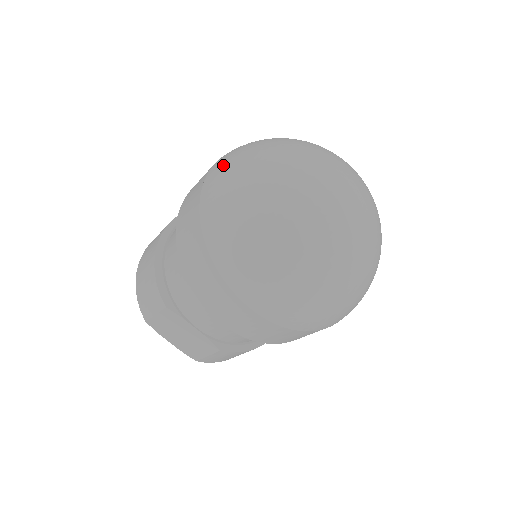
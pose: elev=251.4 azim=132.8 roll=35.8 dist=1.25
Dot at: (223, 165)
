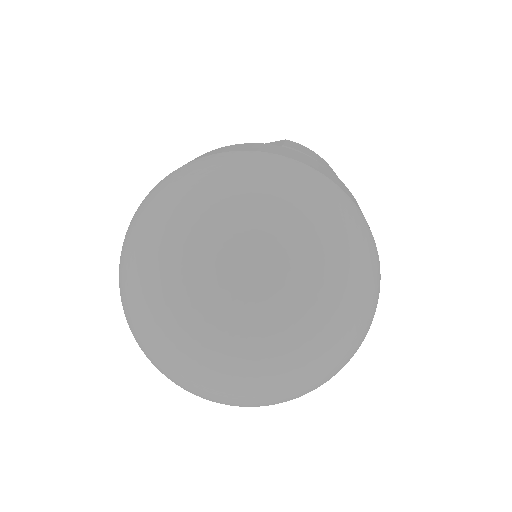
Dot at: occluded
